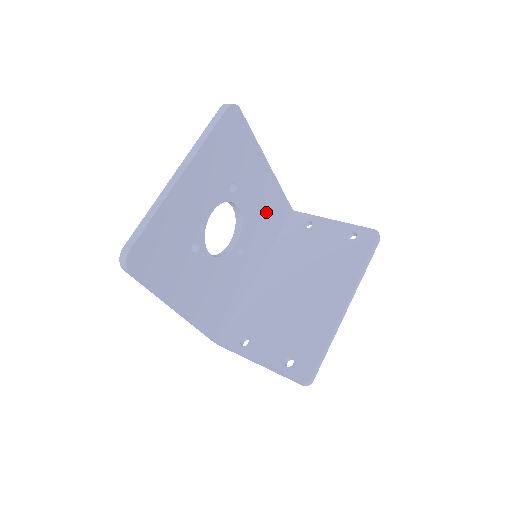
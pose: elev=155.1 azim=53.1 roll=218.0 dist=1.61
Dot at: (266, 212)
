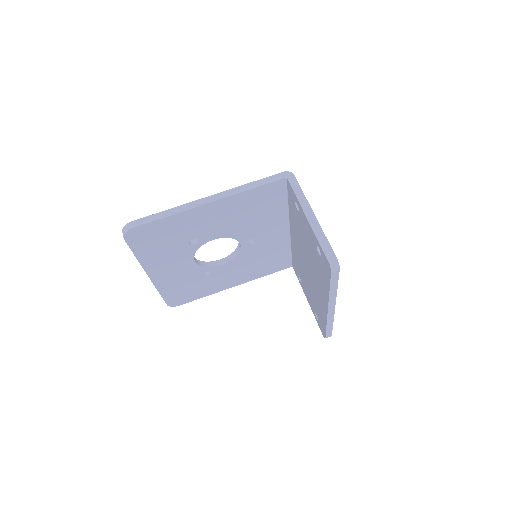
Dot at: (249, 212)
